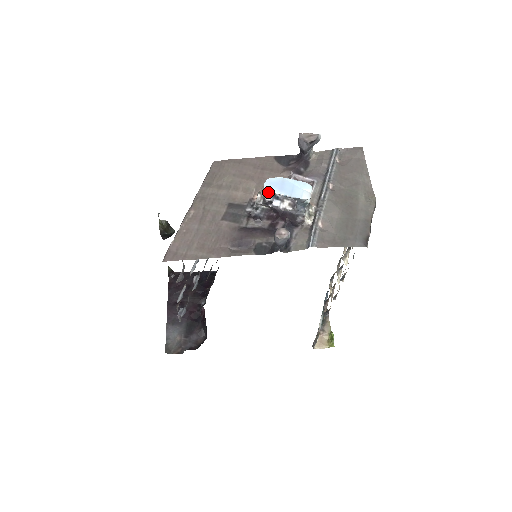
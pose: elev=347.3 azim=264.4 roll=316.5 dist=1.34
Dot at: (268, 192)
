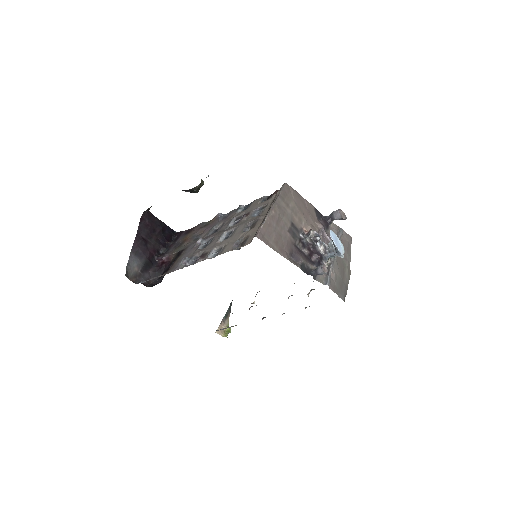
Dot at: (318, 234)
